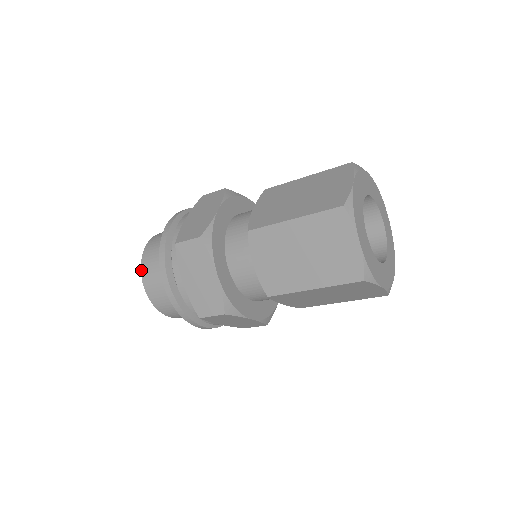
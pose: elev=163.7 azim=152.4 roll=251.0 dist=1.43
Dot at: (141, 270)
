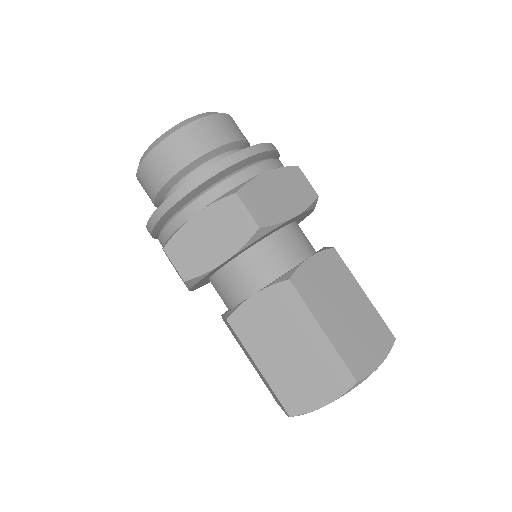
Dot at: (138, 170)
